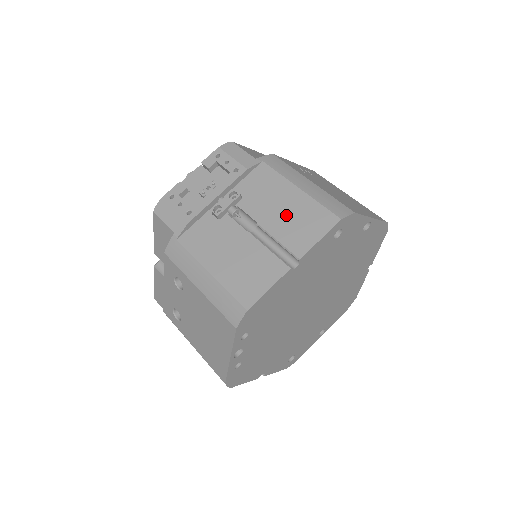
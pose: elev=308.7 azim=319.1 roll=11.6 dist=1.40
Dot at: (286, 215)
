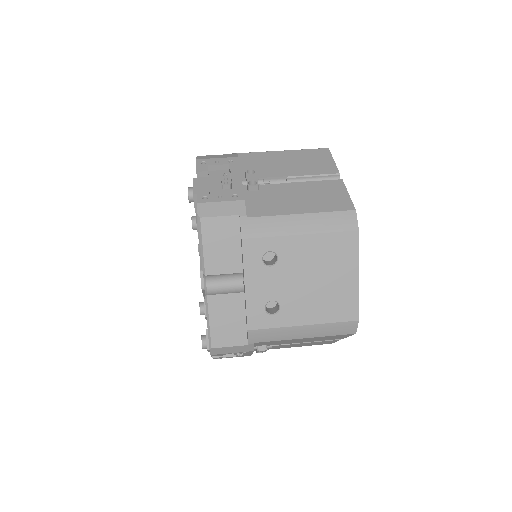
Dot at: (297, 163)
